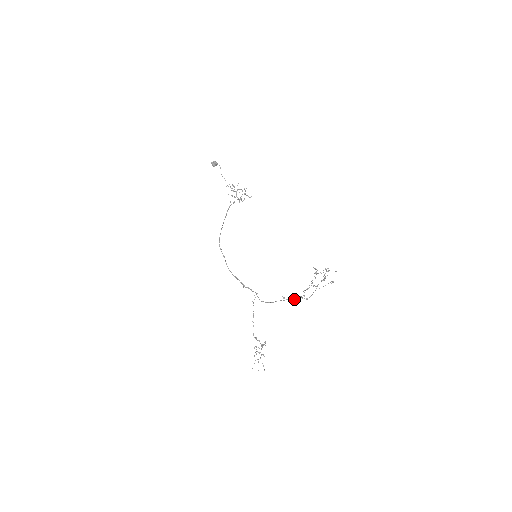
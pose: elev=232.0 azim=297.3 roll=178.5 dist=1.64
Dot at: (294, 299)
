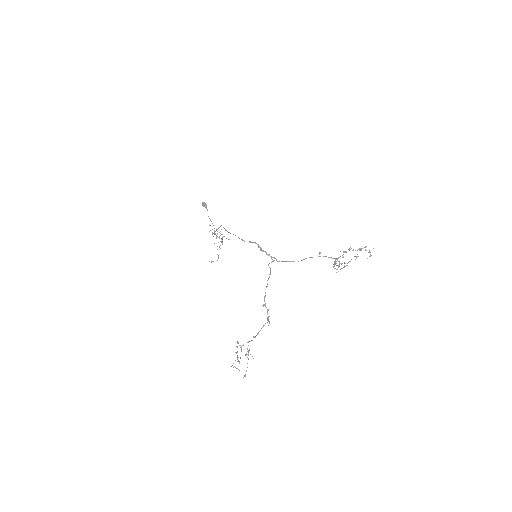
Dot at: (331, 257)
